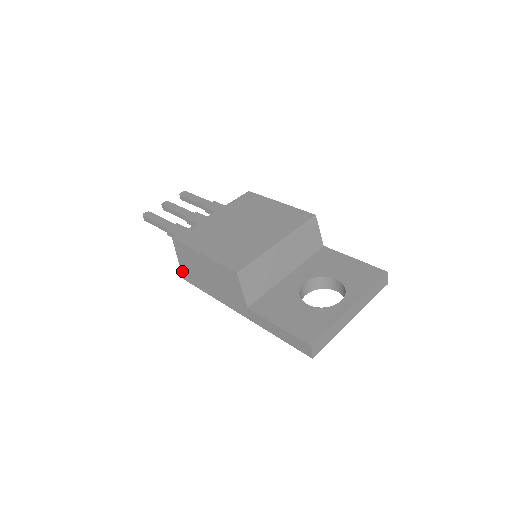
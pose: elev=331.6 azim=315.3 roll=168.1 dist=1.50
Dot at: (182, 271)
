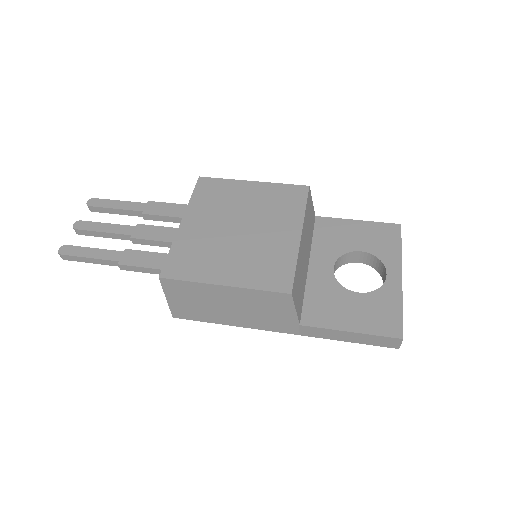
Dot at: (172, 310)
